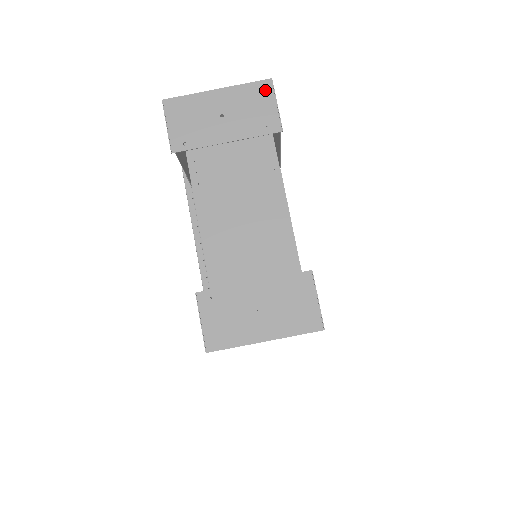
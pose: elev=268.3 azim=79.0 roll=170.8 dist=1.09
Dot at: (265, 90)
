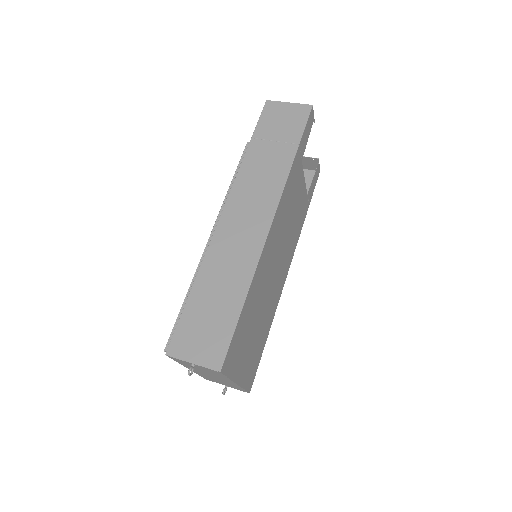
Dot at: occluded
